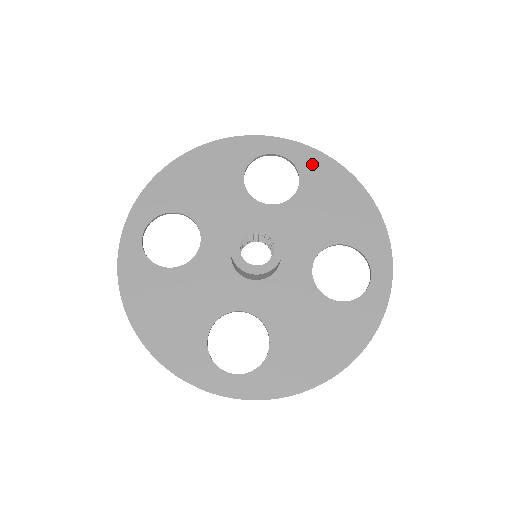
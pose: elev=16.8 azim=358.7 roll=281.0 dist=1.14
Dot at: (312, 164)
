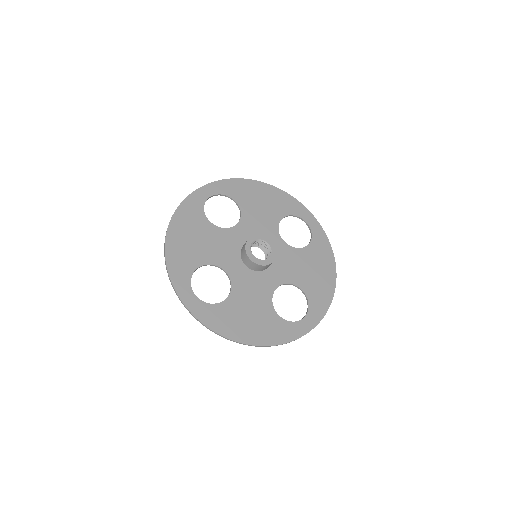
Dot at: (232, 188)
